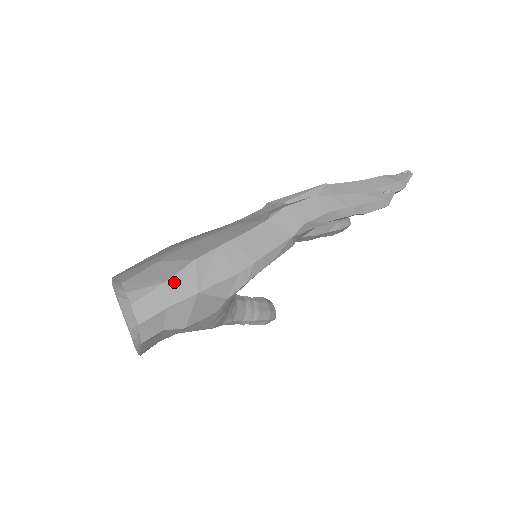
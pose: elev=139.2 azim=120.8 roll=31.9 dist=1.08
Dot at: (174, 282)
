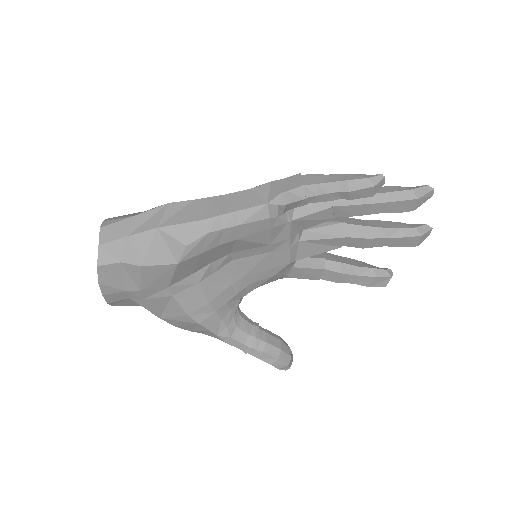
Dot at: (142, 217)
